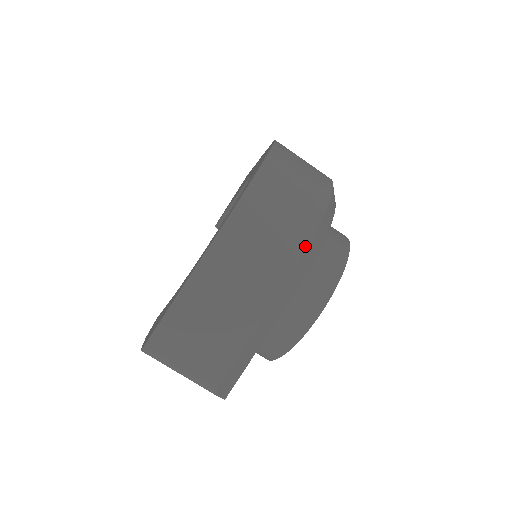
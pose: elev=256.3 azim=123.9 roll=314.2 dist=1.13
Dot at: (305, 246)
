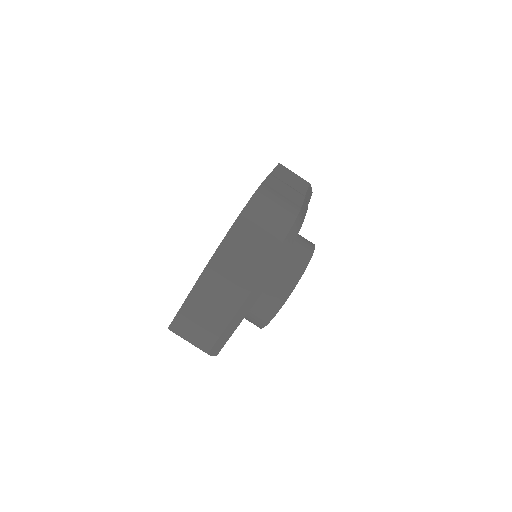
Dot at: (254, 284)
